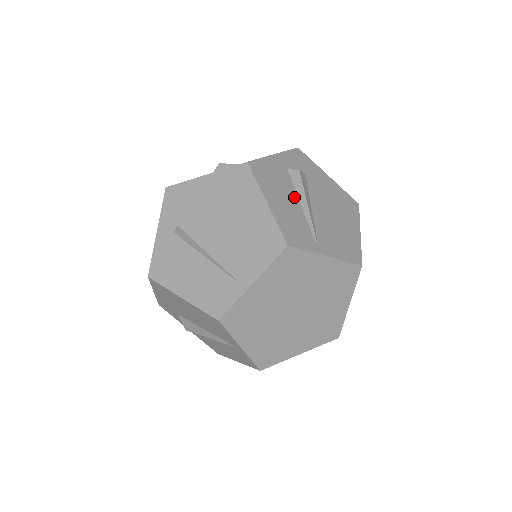
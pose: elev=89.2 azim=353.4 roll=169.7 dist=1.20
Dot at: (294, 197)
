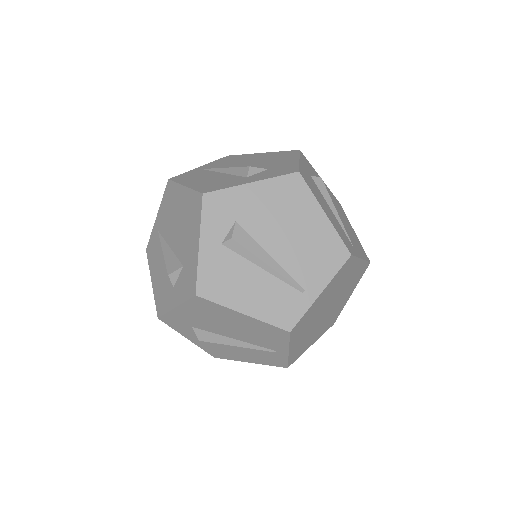
Dot at: (253, 270)
